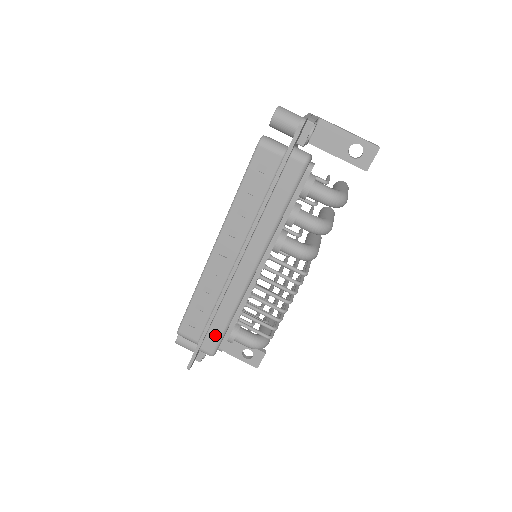
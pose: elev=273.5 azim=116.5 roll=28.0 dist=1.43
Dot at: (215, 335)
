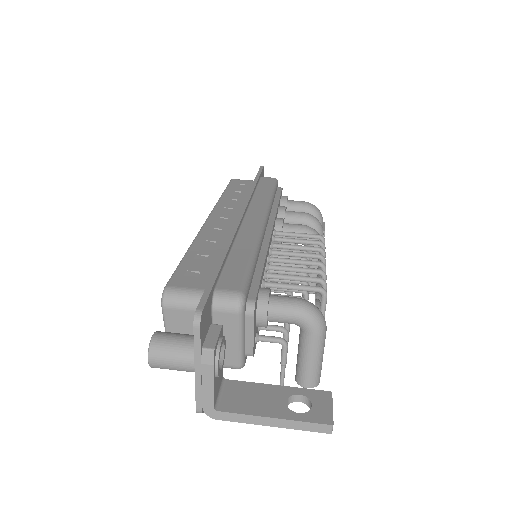
Dot at: (237, 270)
